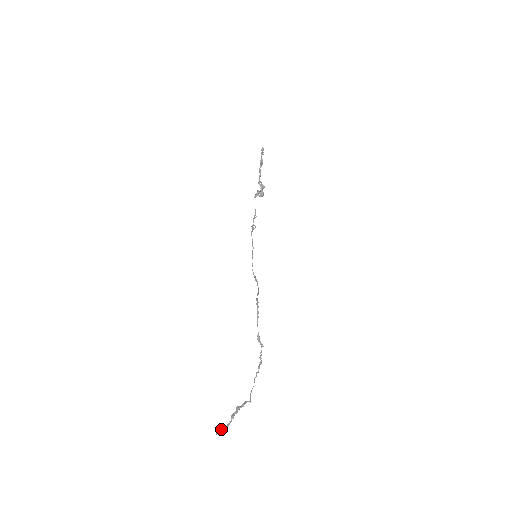
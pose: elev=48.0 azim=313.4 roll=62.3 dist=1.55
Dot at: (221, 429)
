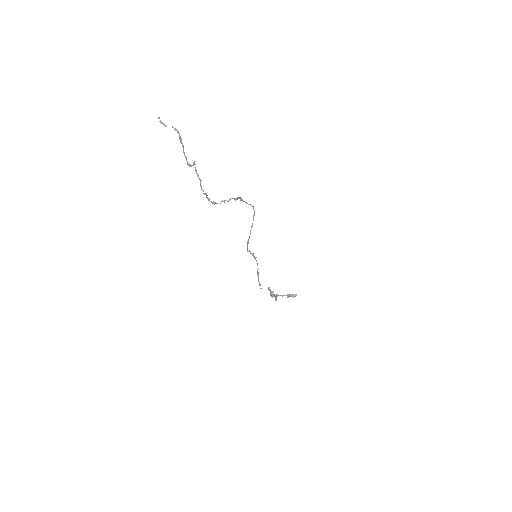
Dot at: (165, 125)
